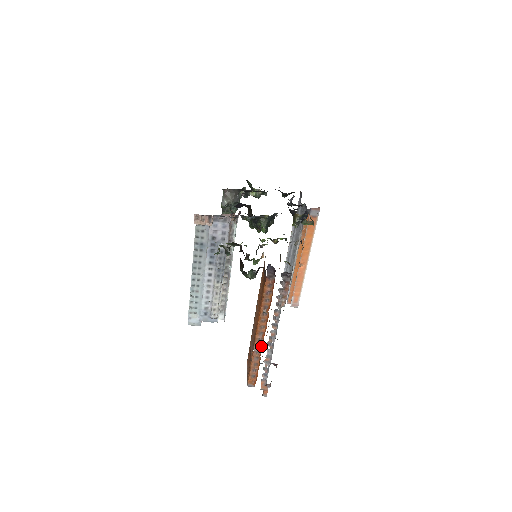
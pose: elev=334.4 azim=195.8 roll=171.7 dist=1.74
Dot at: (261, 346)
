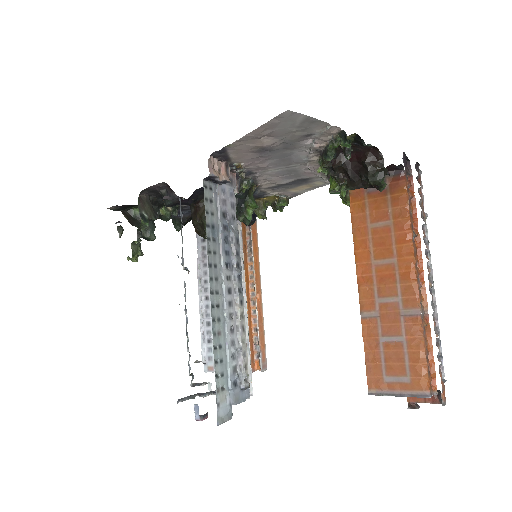
Dot at: (422, 303)
